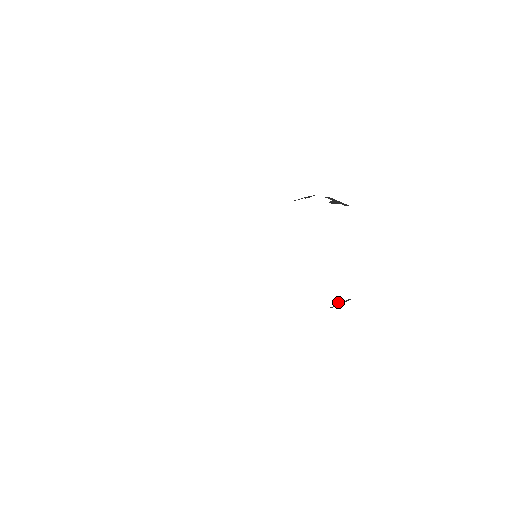
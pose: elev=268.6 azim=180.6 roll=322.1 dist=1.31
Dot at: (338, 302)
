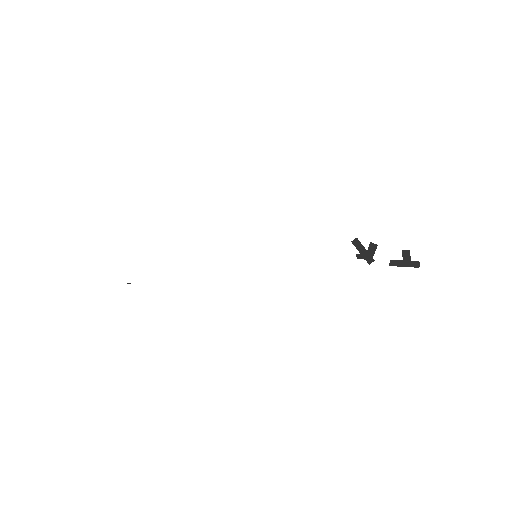
Dot at: (409, 254)
